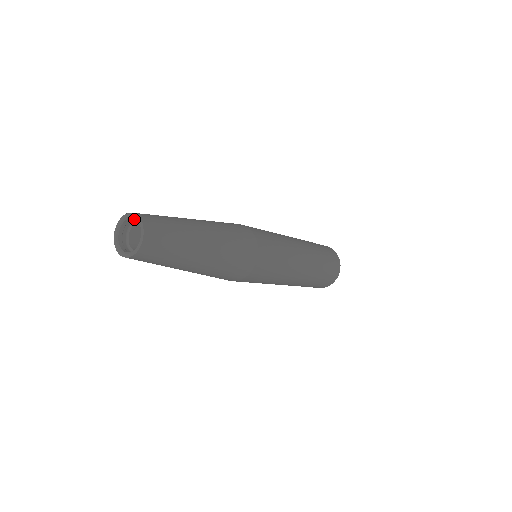
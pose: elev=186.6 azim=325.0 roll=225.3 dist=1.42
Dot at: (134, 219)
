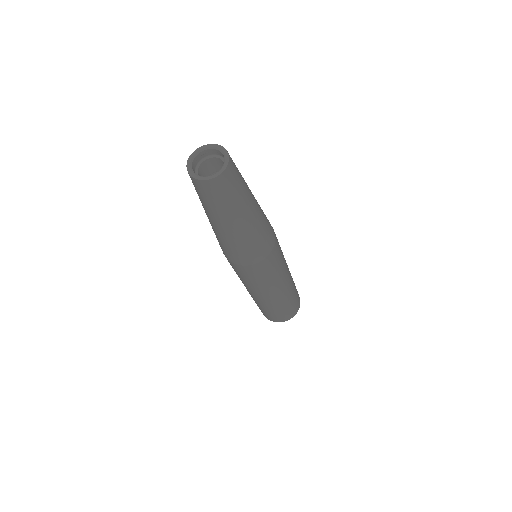
Dot at: (216, 153)
